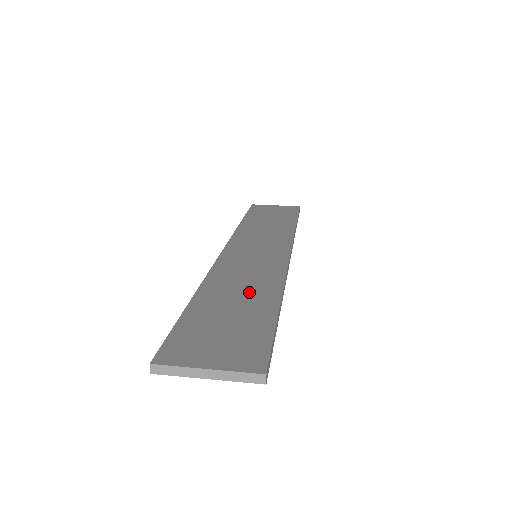
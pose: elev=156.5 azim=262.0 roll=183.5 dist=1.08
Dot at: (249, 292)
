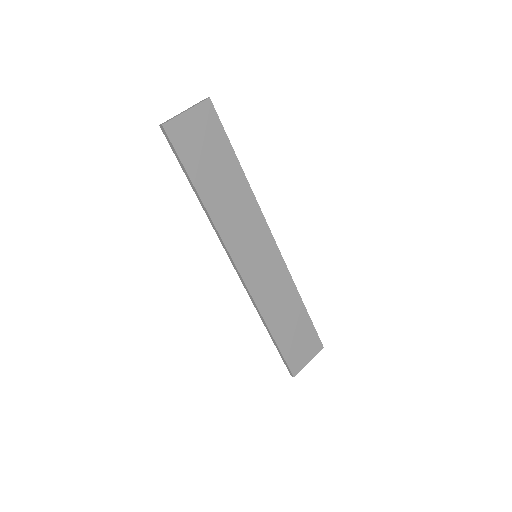
Dot at: (288, 307)
